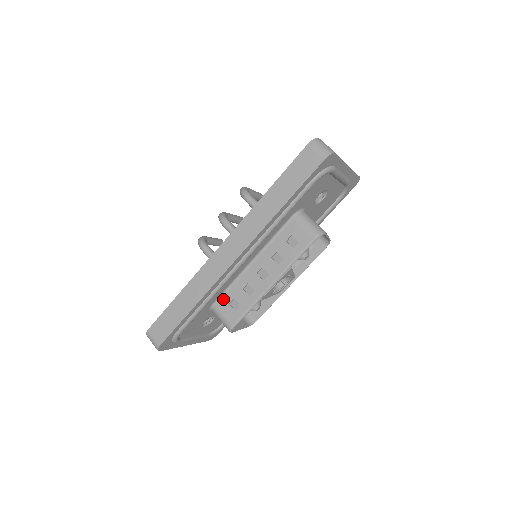
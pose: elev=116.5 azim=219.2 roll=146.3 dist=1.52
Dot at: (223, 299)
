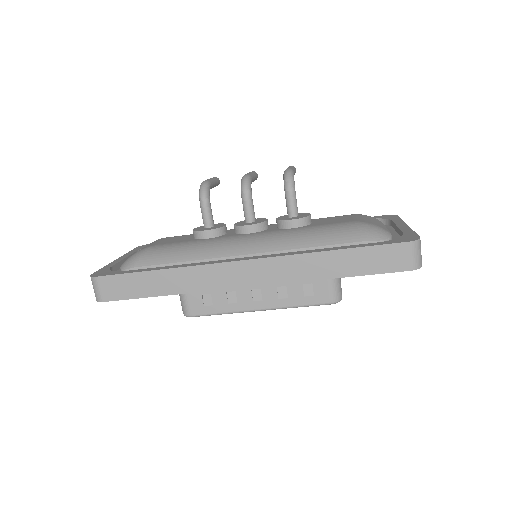
Dot at: occluded
